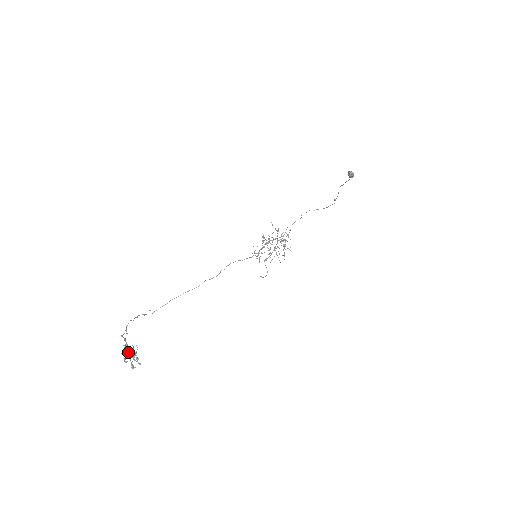
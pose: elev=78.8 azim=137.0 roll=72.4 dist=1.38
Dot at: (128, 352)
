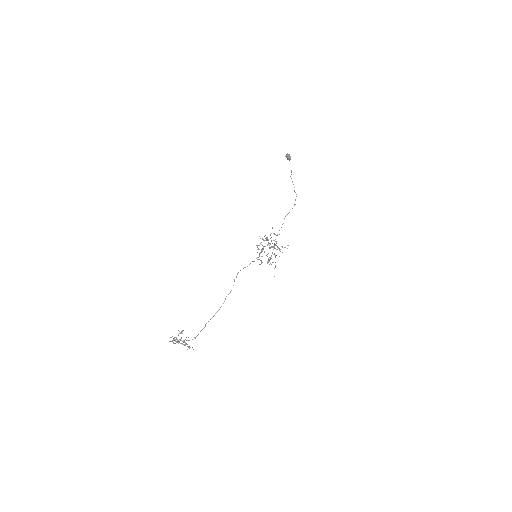
Dot at: occluded
